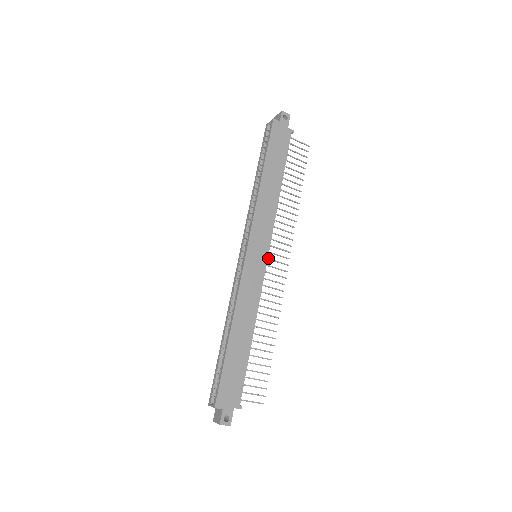
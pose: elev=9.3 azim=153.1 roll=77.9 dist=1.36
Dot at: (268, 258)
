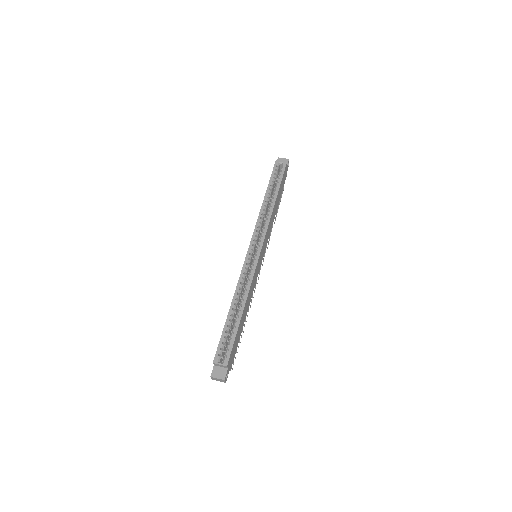
Dot at: occluded
